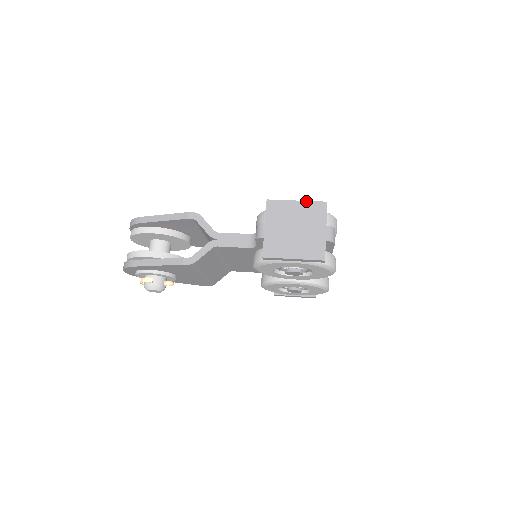
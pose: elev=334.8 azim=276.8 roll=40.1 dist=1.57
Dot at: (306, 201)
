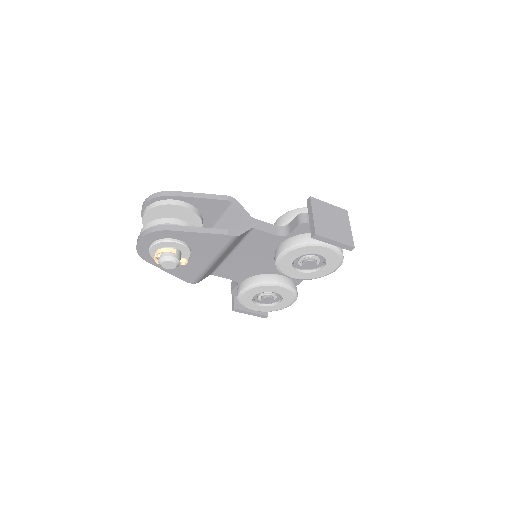
Dot at: (335, 206)
